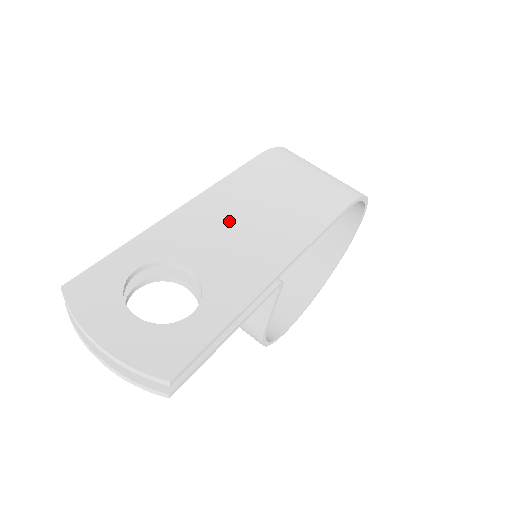
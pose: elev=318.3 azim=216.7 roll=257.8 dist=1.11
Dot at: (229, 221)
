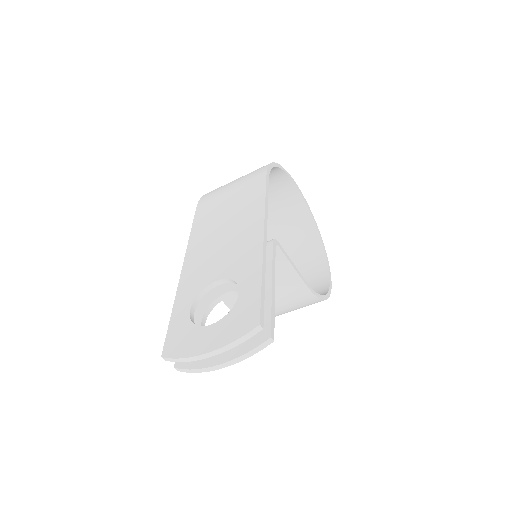
Dot at: (213, 244)
